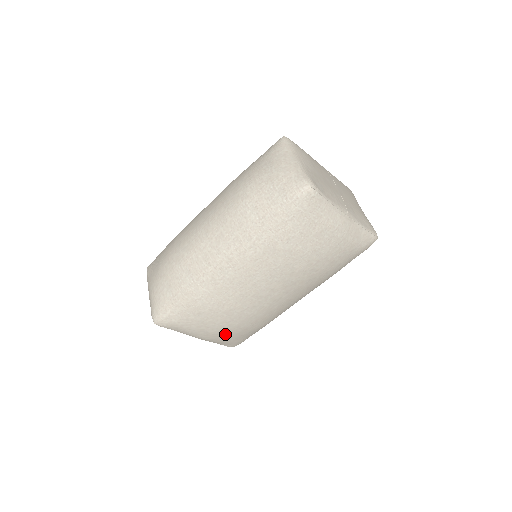
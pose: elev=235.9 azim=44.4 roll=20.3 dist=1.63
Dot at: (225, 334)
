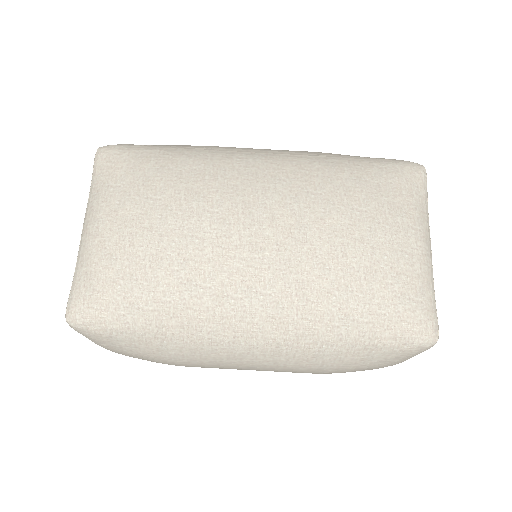
Dot at: (130, 234)
